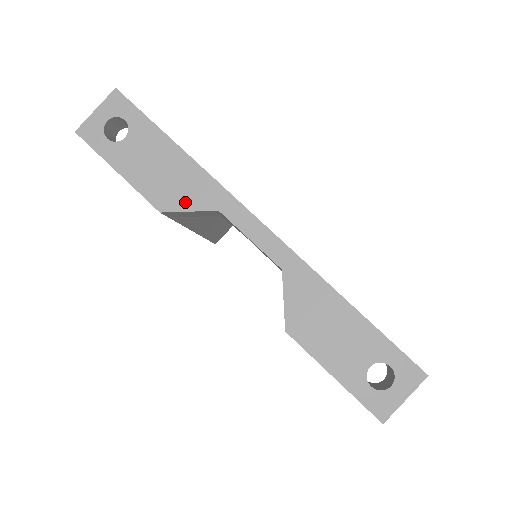
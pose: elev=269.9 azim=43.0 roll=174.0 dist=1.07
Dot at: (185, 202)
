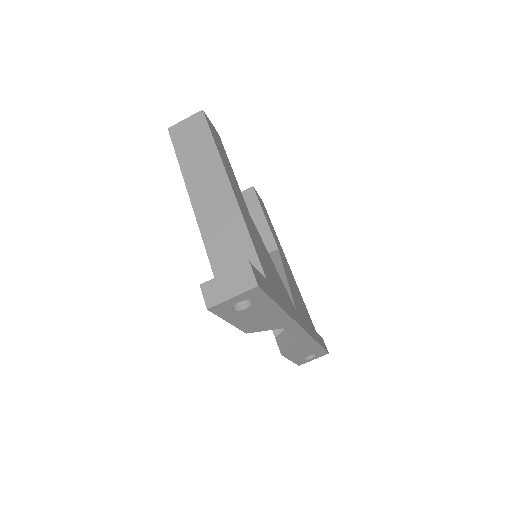
Dot at: (266, 328)
